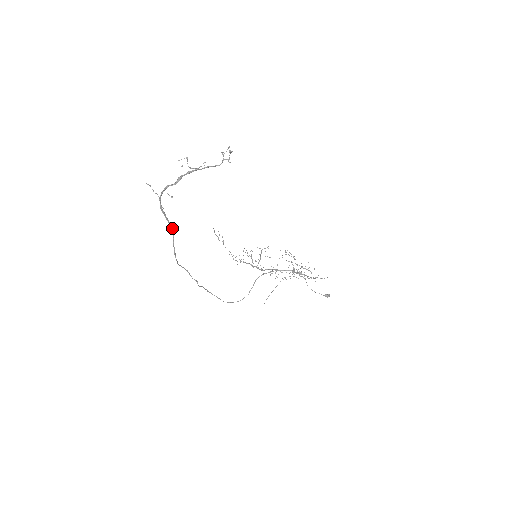
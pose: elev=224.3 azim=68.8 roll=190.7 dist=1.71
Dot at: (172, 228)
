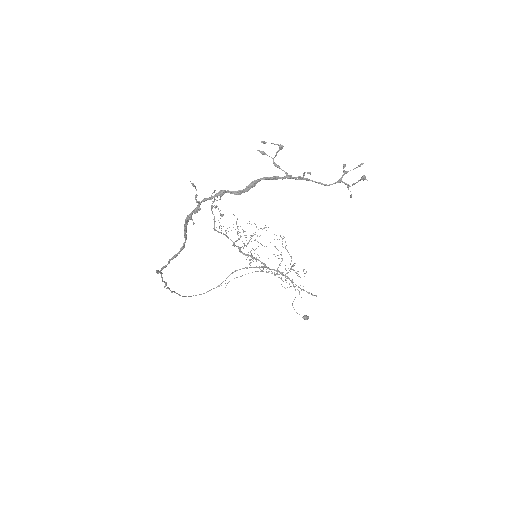
Dot at: (184, 243)
